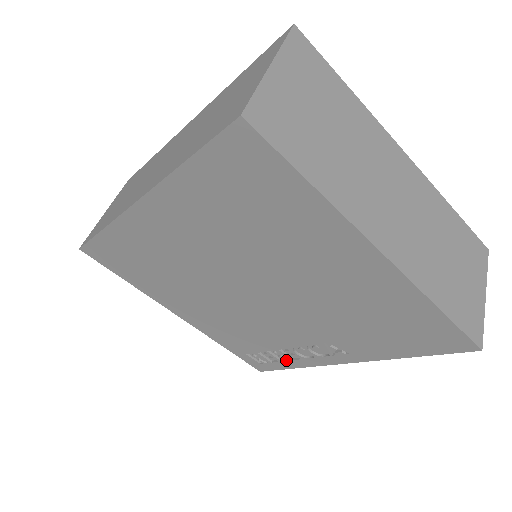
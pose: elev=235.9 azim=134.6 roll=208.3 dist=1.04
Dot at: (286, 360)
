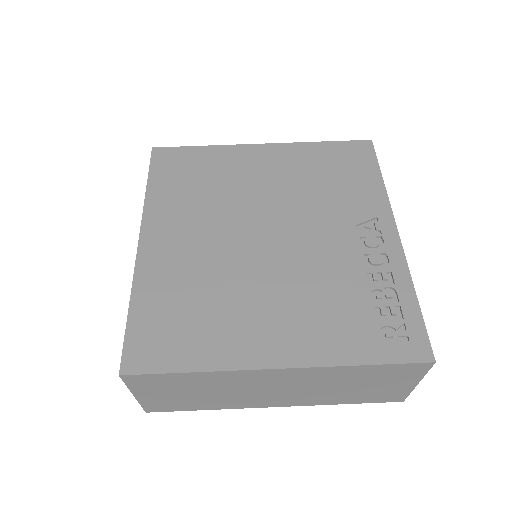
Dot at: (396, 294)
